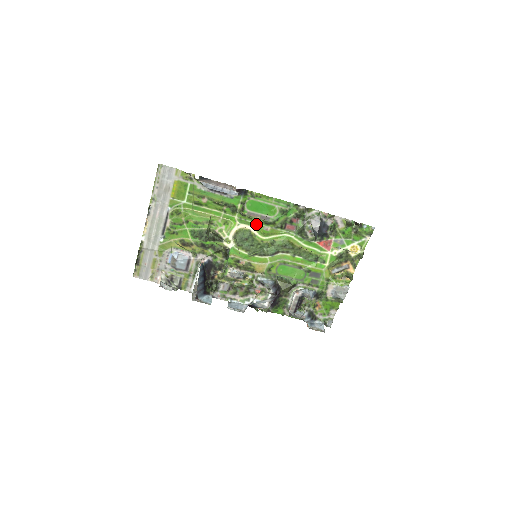
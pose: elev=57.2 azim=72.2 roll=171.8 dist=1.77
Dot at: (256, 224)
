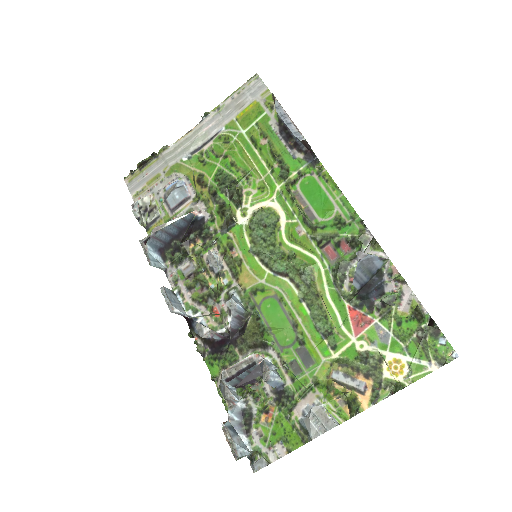
Dot at: (293, 214)
